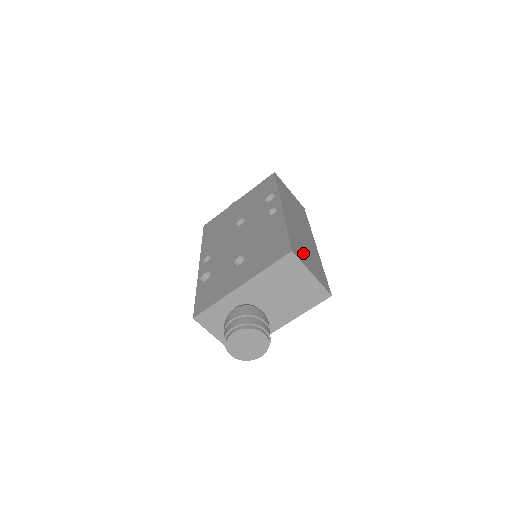
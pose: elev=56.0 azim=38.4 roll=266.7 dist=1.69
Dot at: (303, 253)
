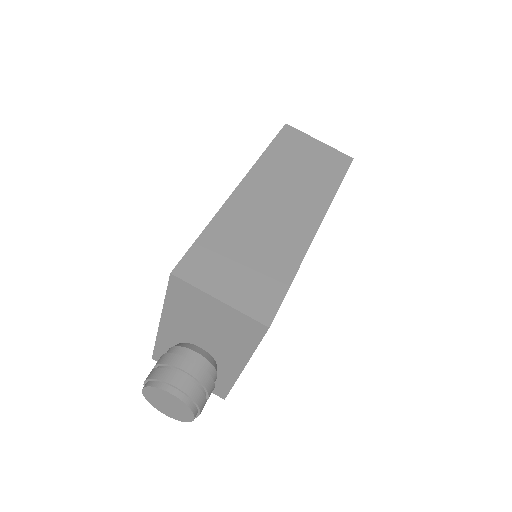
Dot at: (225, 263)
